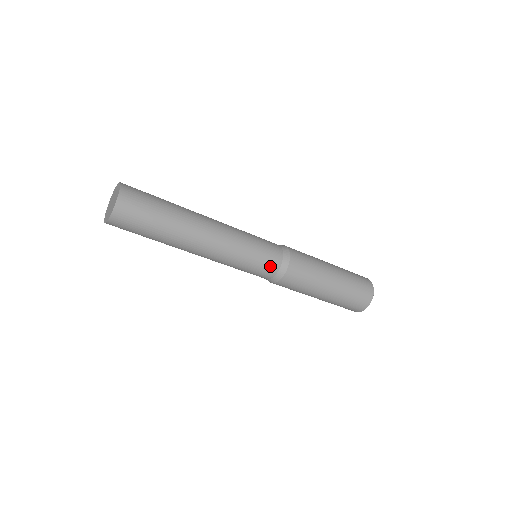
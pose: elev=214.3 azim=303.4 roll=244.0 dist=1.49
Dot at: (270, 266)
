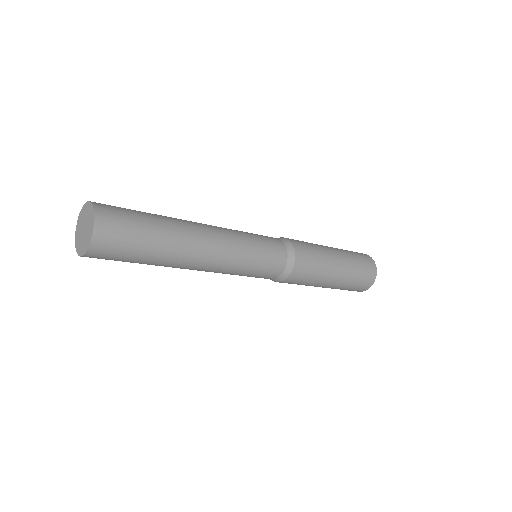
Dot at: (265, 278)
